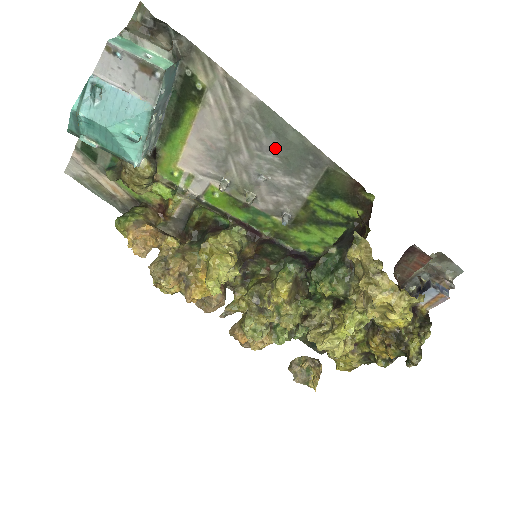
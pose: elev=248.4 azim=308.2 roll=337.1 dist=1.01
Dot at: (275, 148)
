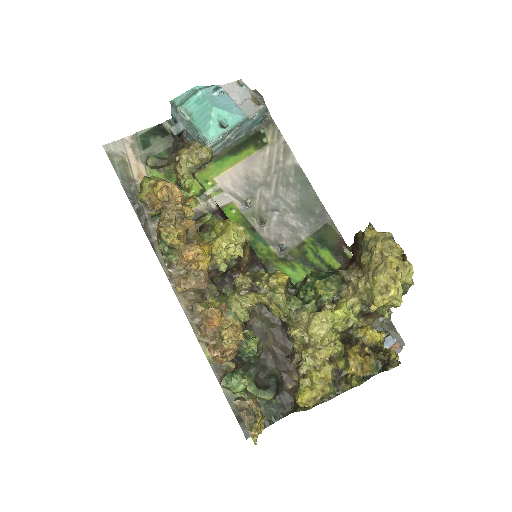
Dot at: (296, 196)
